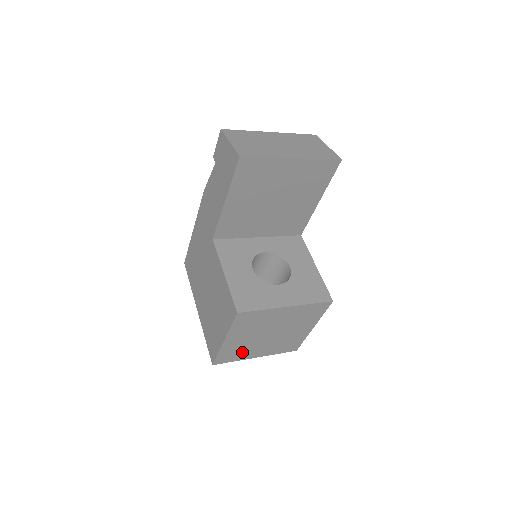
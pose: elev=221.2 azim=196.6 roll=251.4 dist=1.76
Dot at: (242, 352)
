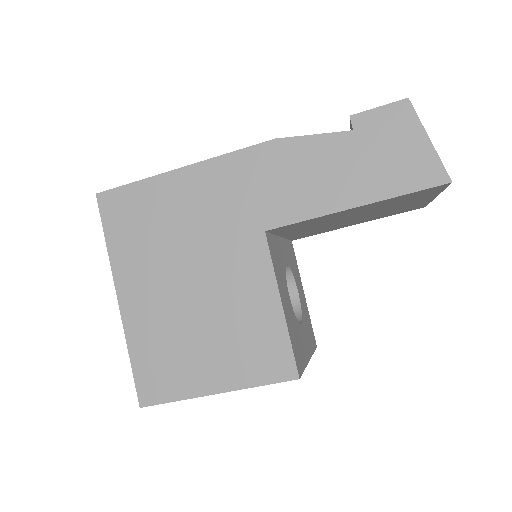
Dot at: occluded
